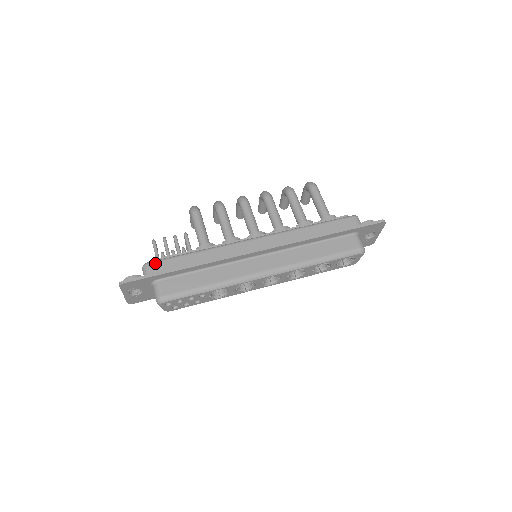
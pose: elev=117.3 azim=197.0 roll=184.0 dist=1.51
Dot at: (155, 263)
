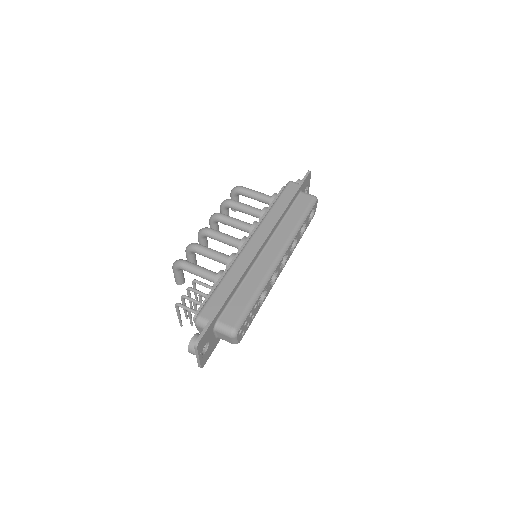
Dot at: (203, 311)
